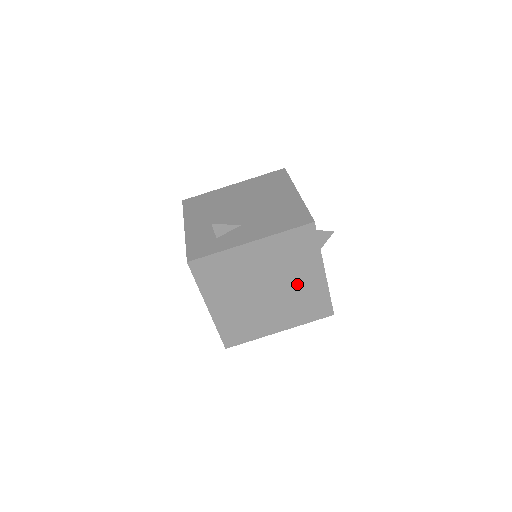
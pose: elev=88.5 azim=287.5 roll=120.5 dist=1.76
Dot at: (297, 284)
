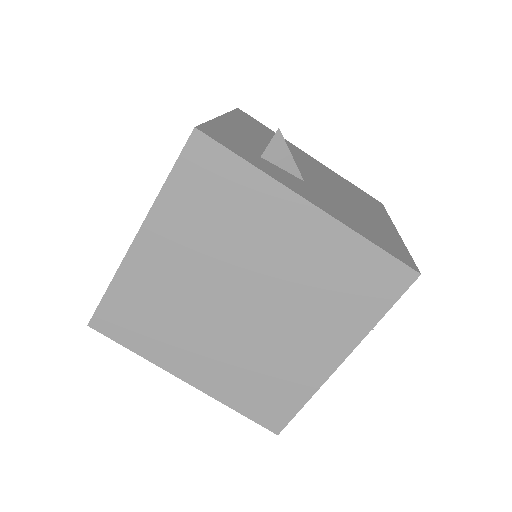
Dot at: (289, 338)
